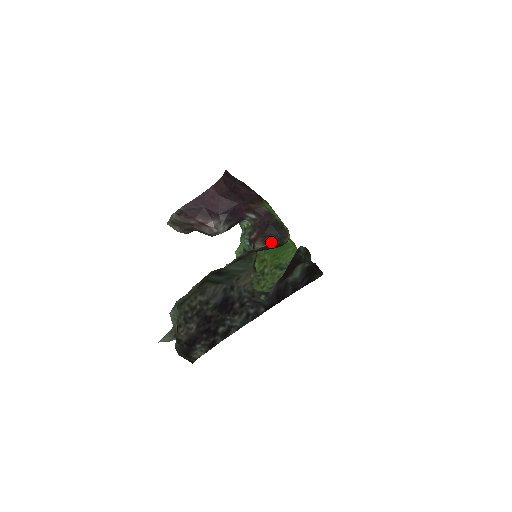
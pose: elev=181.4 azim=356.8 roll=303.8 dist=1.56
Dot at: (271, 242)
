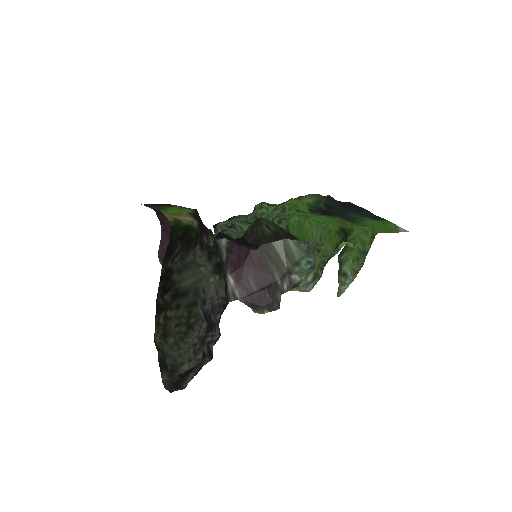
Dot at: (197, 238)
